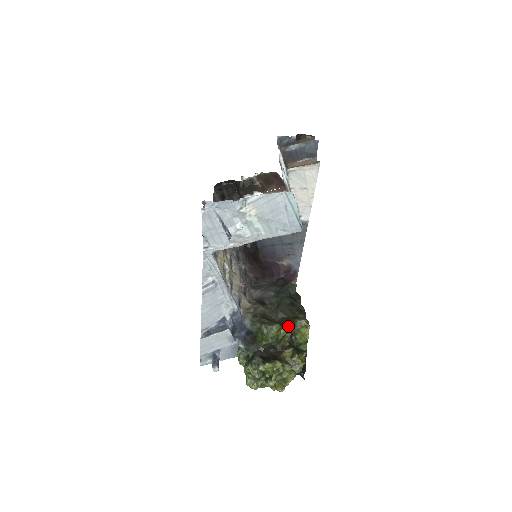
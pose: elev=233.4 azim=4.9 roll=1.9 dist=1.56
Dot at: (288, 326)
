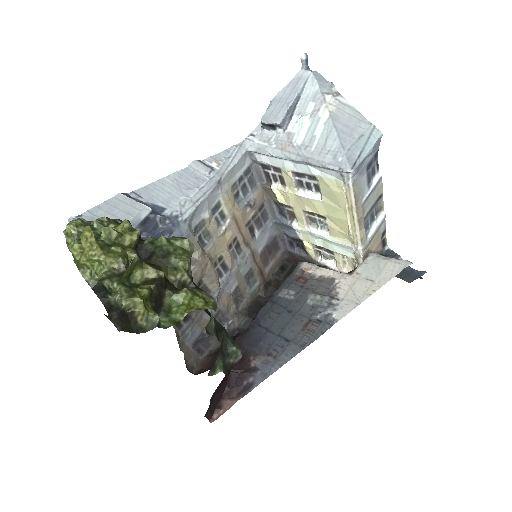
Dot at: occluded
